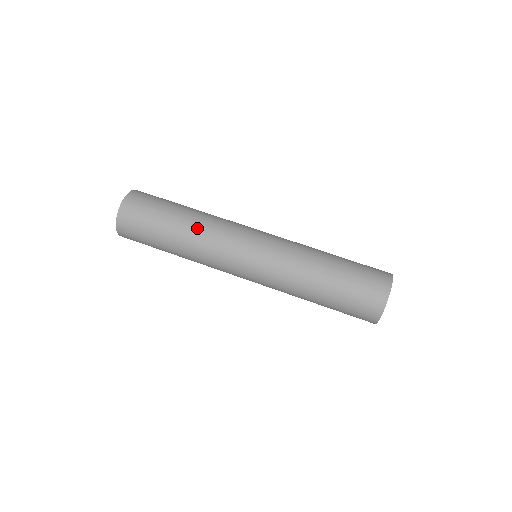
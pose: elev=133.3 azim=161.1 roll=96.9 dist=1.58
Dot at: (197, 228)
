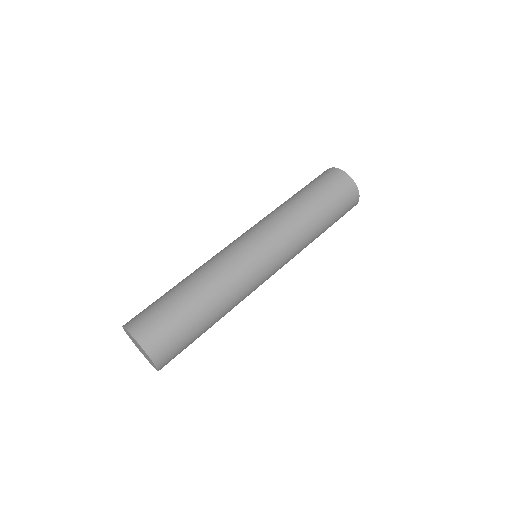
Dot at: (206, 278)
